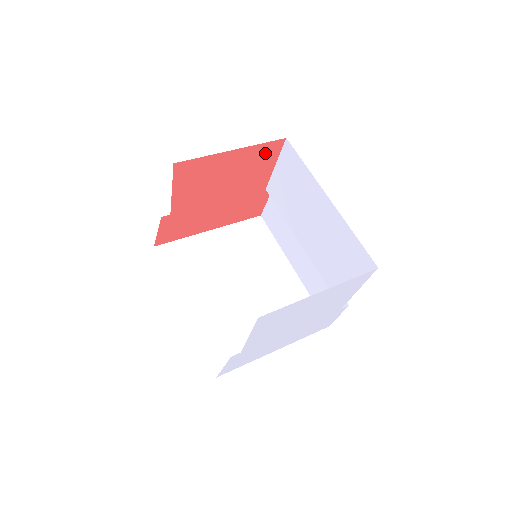
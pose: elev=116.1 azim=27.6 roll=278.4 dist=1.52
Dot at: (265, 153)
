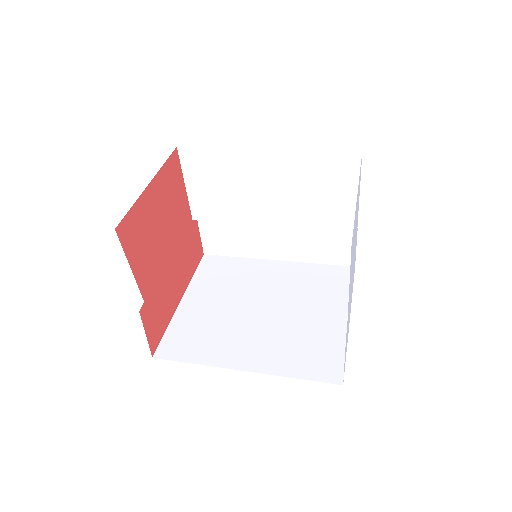
Dot at: (172, 174)
